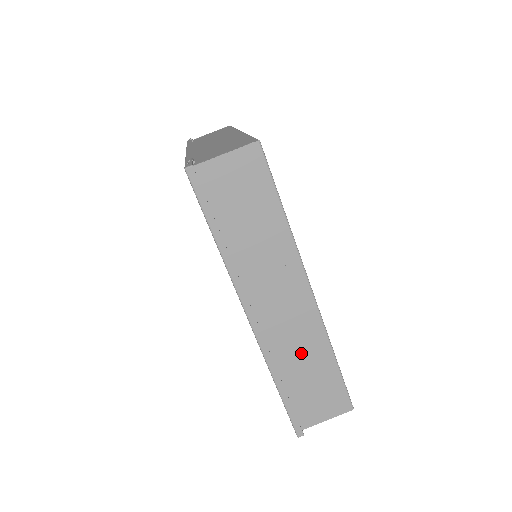
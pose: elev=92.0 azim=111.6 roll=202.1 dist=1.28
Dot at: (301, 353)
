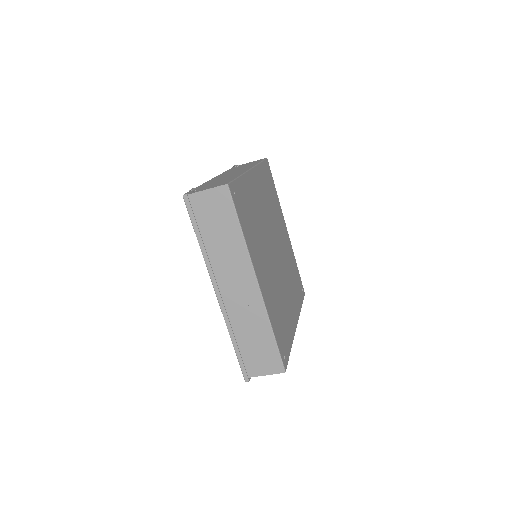
Dot at: (250, 324)
